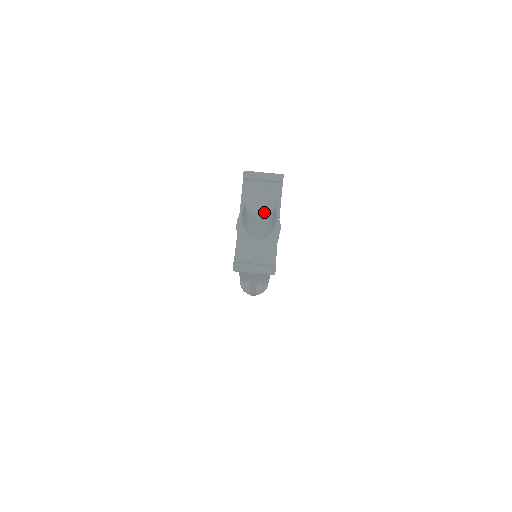
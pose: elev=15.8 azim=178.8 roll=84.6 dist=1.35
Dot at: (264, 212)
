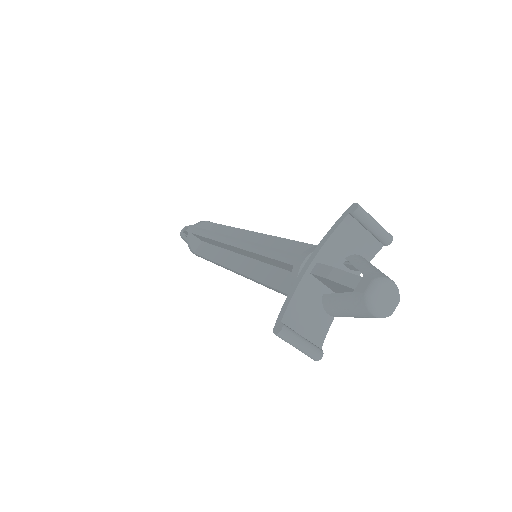
Dot at: (381, 315)
